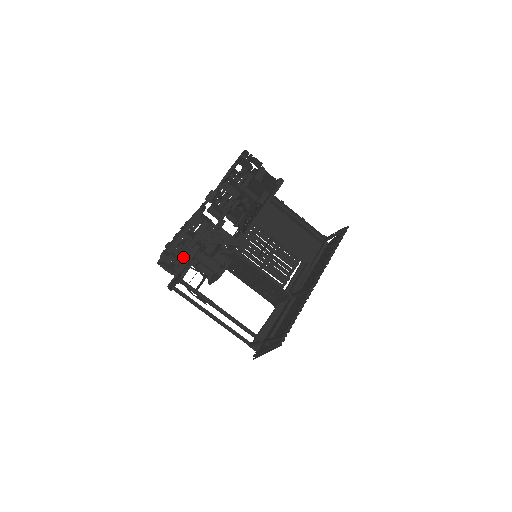
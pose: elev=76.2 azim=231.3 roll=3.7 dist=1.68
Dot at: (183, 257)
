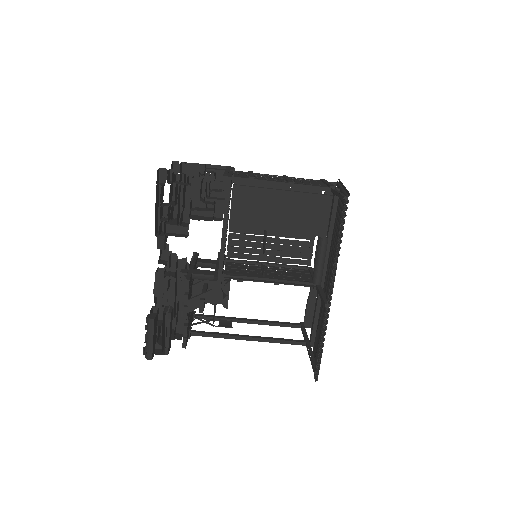
Dot at: occluded
